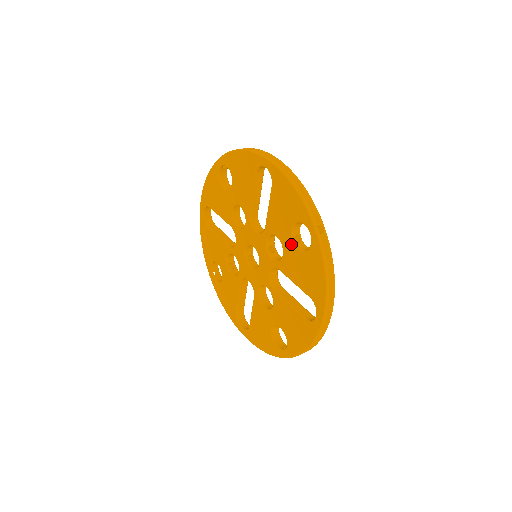
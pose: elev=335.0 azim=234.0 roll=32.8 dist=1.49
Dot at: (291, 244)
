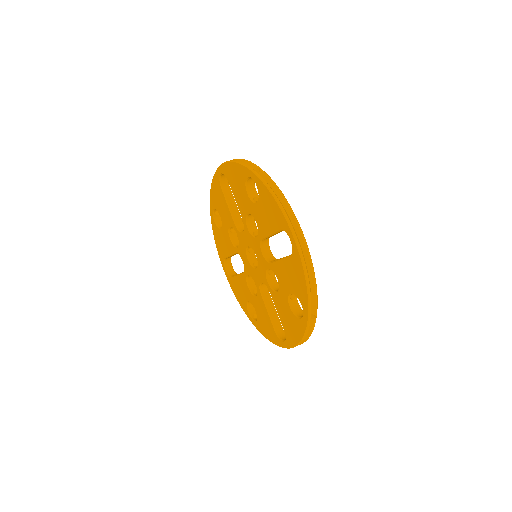
Dot at: (286, 298)
